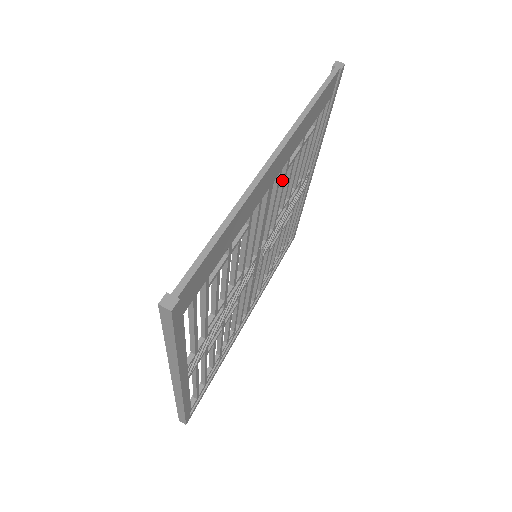
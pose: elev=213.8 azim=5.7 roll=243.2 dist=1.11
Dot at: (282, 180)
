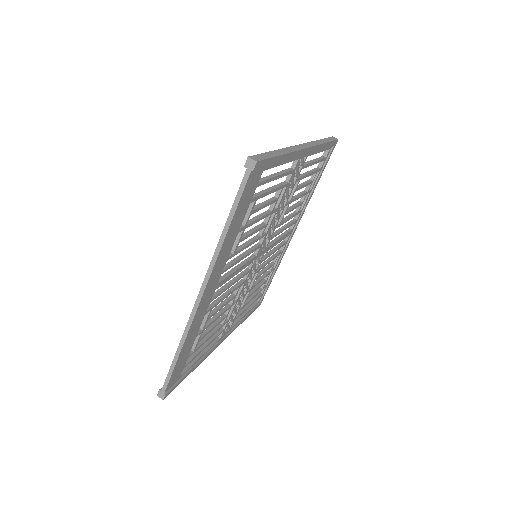
Dot at: (237, 253)
